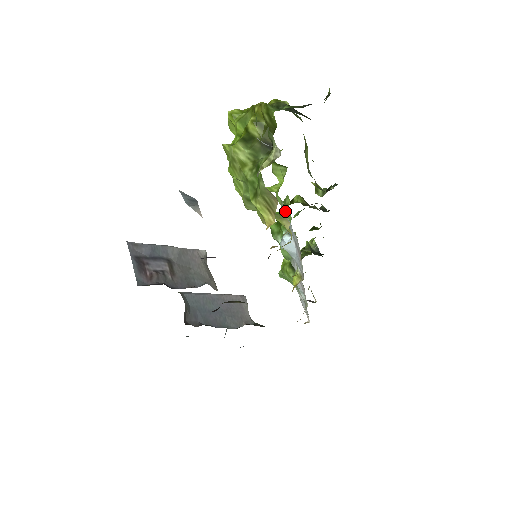
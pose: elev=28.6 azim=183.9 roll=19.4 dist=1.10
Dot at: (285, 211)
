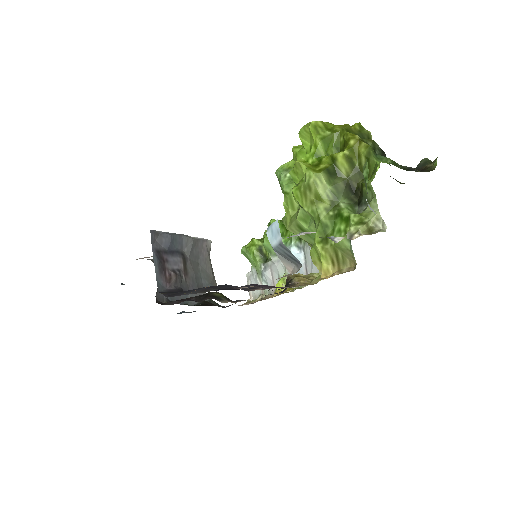
Dot at: occluded
